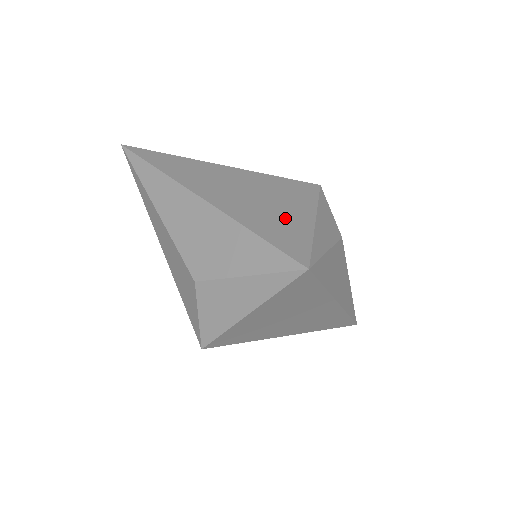
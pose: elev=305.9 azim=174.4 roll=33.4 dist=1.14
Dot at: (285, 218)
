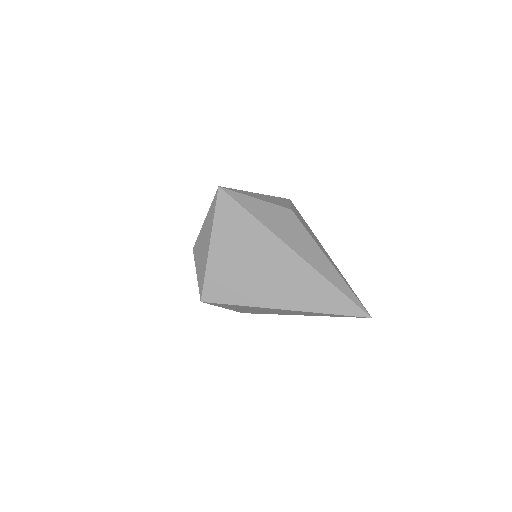
Dot at: occluded
